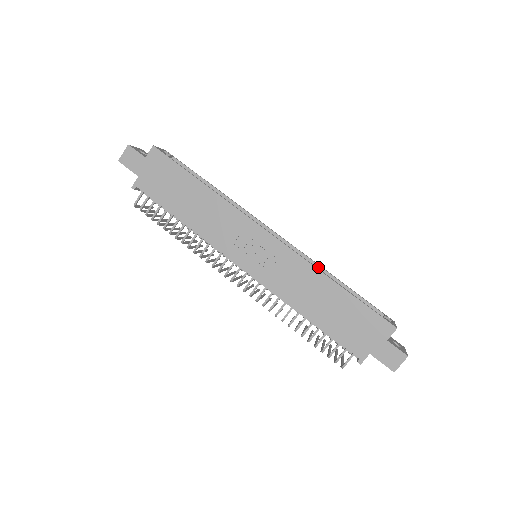
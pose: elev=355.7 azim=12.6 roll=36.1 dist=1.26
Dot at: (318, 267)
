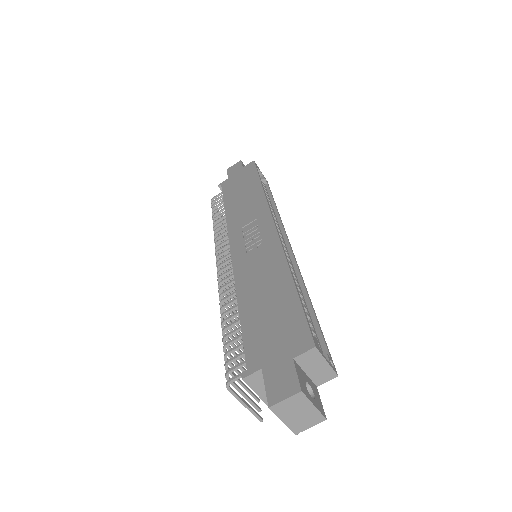
Dot at: (301, 284)
